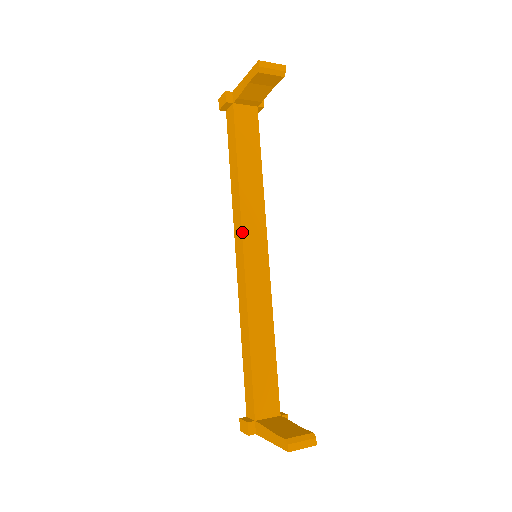
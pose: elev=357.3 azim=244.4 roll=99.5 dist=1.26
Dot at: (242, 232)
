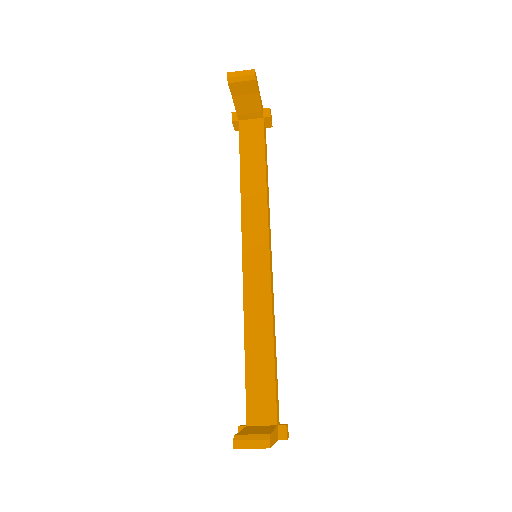
Dot at: (242, 234)
